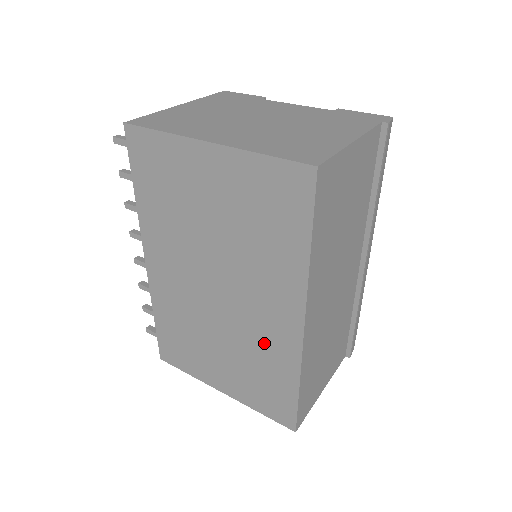
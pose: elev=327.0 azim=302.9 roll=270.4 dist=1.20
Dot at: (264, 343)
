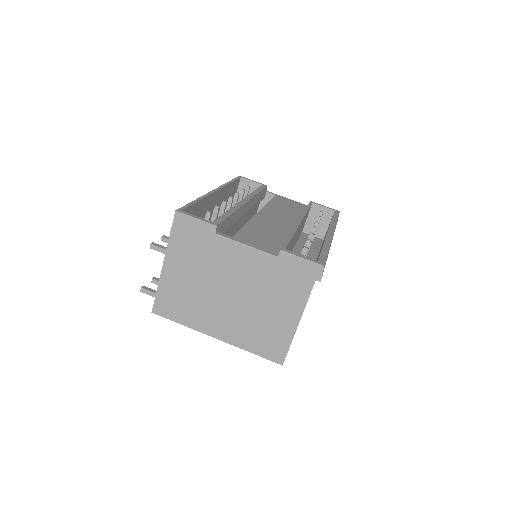
Dot at: occluded
